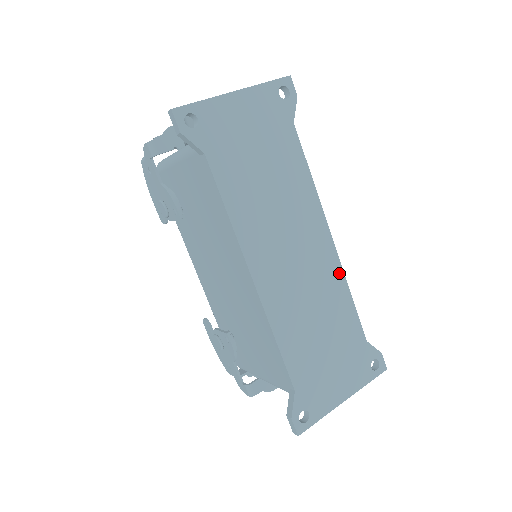
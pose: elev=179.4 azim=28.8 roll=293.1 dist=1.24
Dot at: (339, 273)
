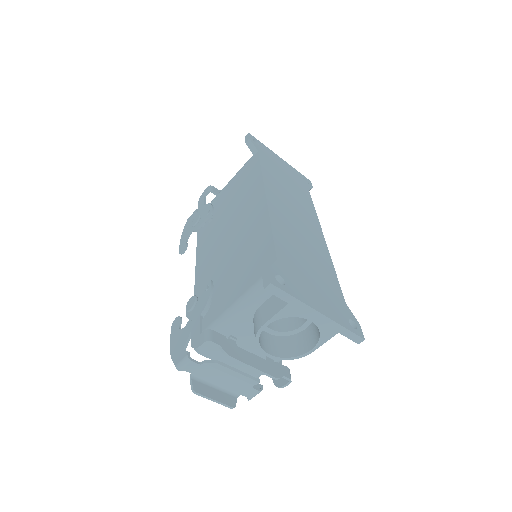
Dot at: (327, 253)
